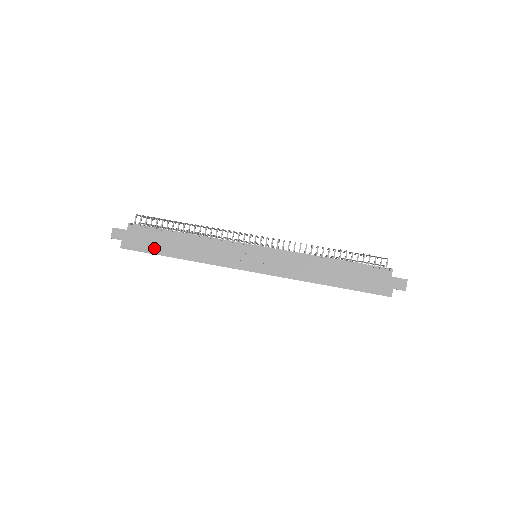
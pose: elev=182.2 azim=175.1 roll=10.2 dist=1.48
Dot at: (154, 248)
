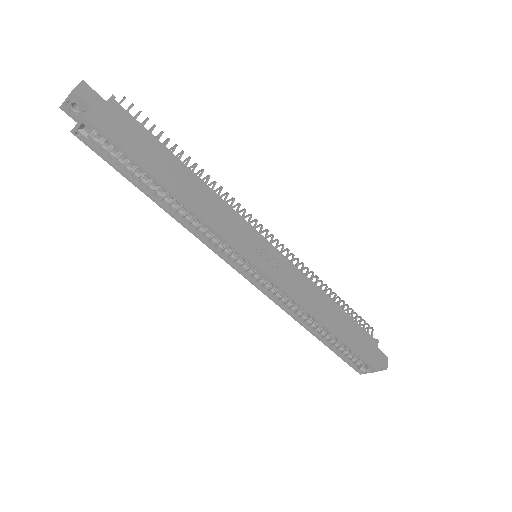
Dot at: (141, 155)
